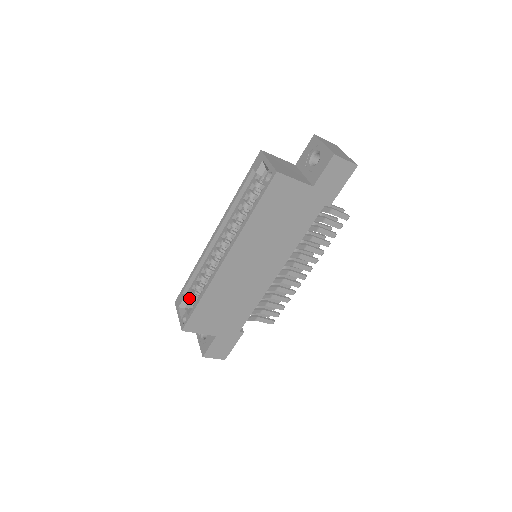
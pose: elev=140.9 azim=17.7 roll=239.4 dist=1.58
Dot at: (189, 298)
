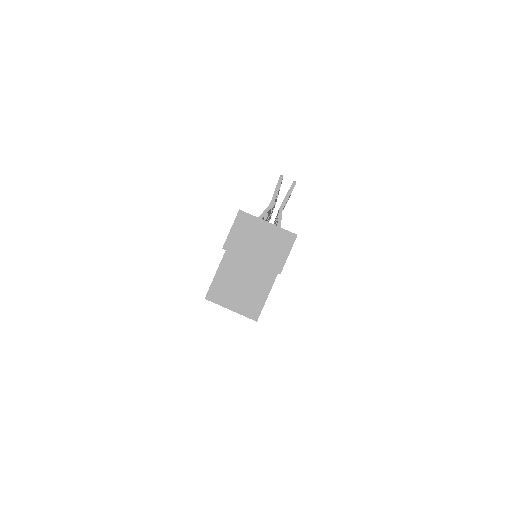
Dot at: occluded
